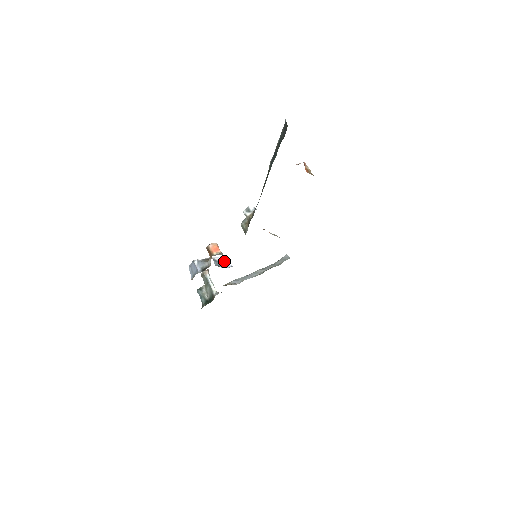
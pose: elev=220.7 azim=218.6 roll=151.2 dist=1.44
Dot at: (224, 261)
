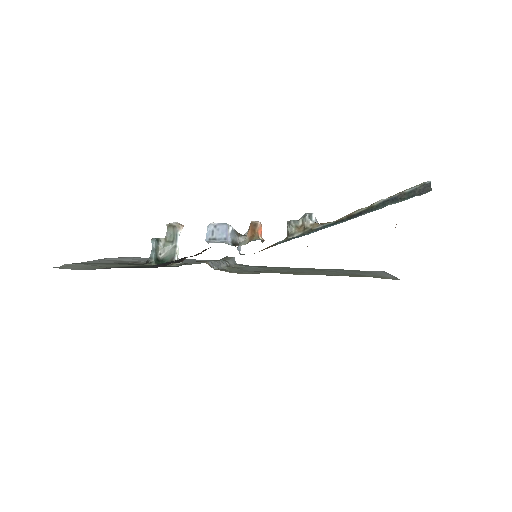
Dot at: occluded
